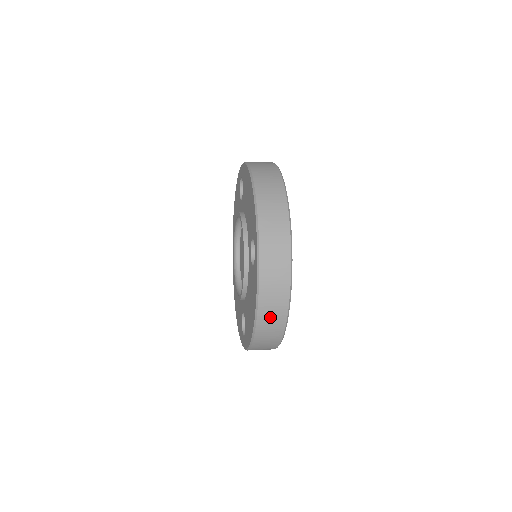
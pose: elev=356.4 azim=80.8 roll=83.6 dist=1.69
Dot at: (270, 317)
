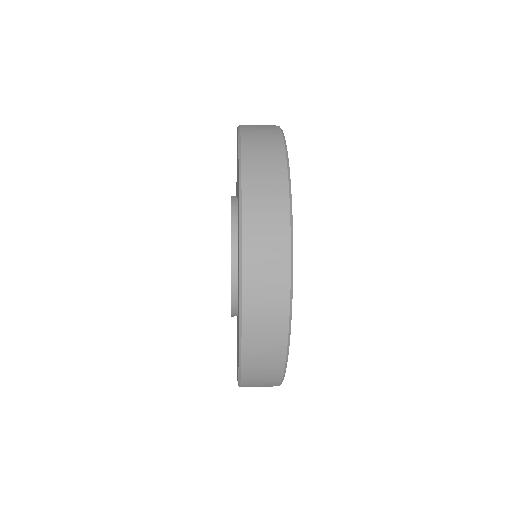
Dot at: (263, 274)
